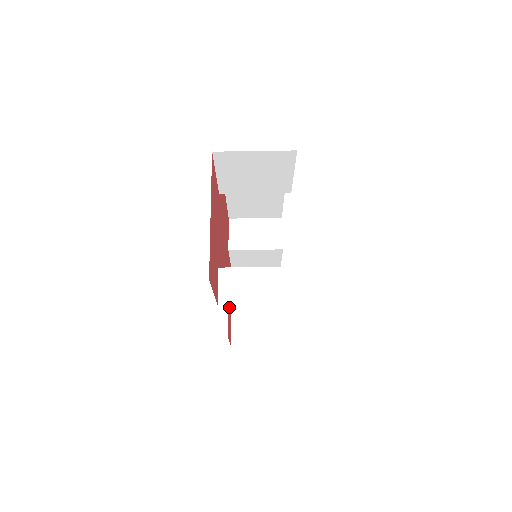
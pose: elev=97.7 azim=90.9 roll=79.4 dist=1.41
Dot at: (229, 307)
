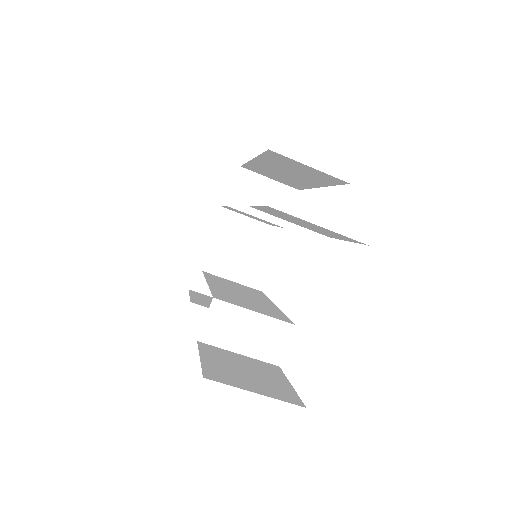
Dot at: occluded
